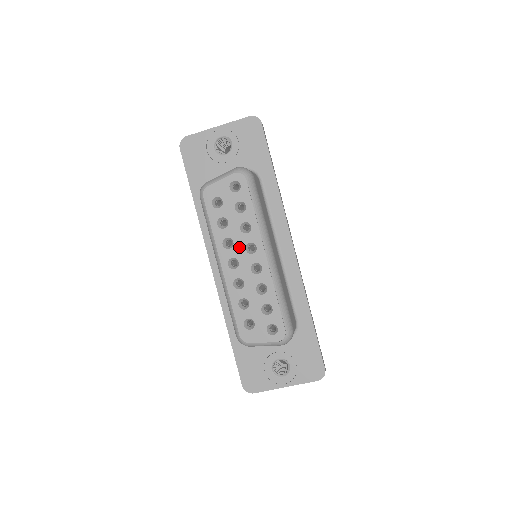
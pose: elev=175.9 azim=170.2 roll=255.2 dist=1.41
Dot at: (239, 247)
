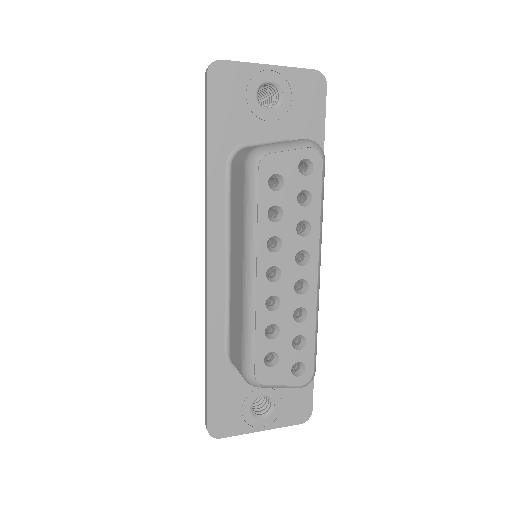
Dot at: (288, 253)
